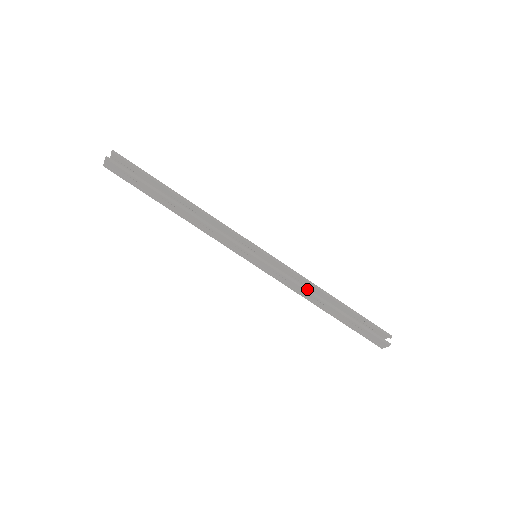
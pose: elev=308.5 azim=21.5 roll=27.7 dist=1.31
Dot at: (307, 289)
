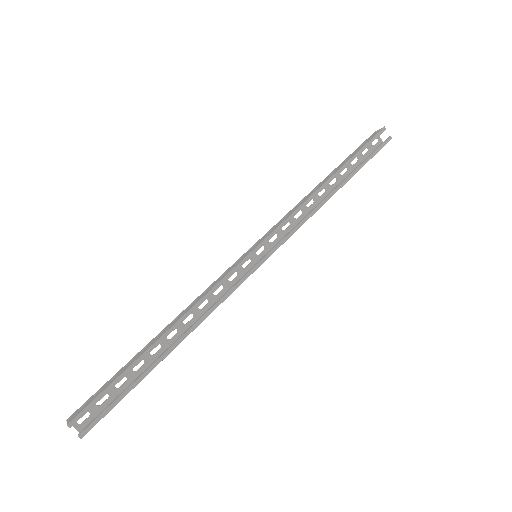
Dot at: (314, 210)
